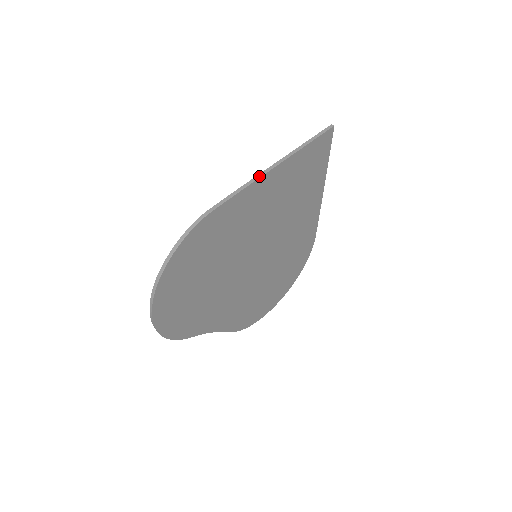
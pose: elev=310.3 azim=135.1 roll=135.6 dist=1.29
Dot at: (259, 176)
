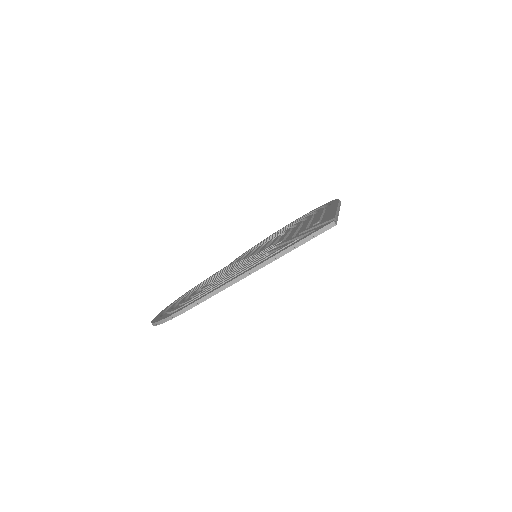
Dot at: (233, 283)
